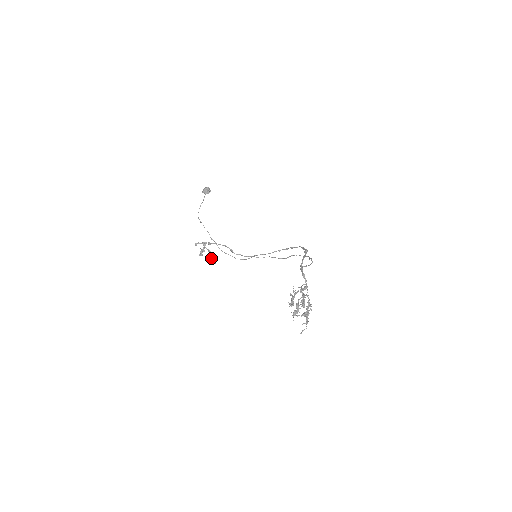
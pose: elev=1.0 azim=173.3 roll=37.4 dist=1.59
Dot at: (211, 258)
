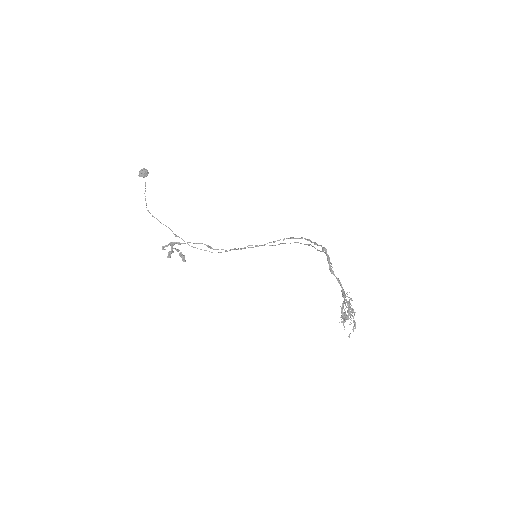
Dot at: occluded
